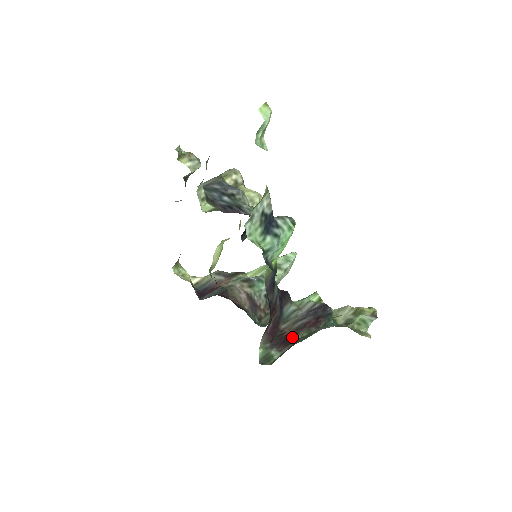
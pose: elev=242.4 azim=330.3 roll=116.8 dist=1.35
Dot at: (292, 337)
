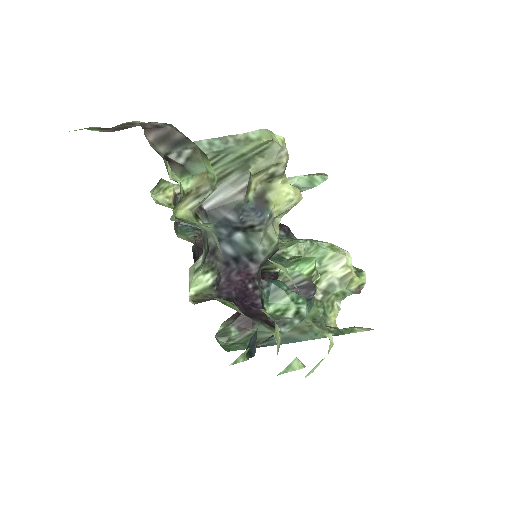
Dot at: occluded
